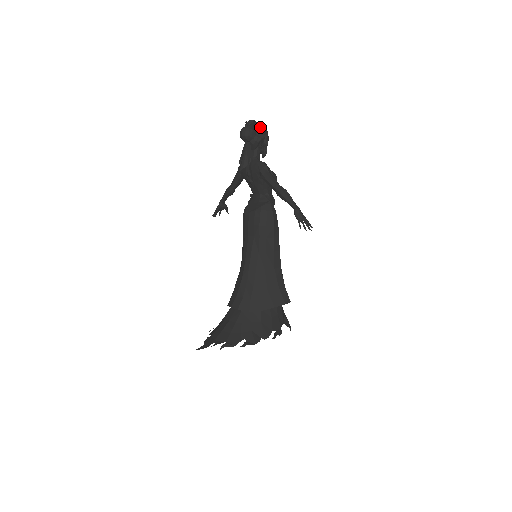
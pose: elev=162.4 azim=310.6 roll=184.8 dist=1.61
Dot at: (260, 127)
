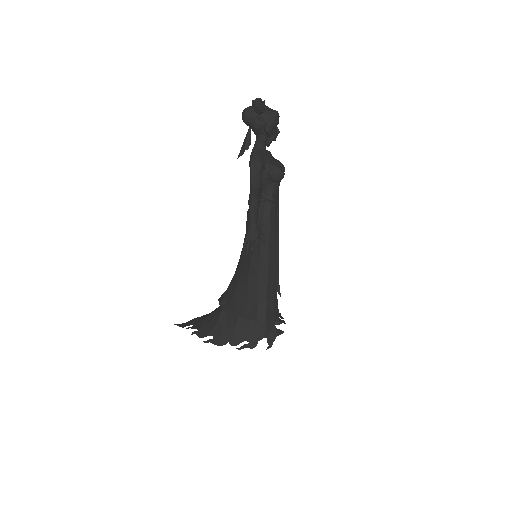
Dot at: (259, 110)
